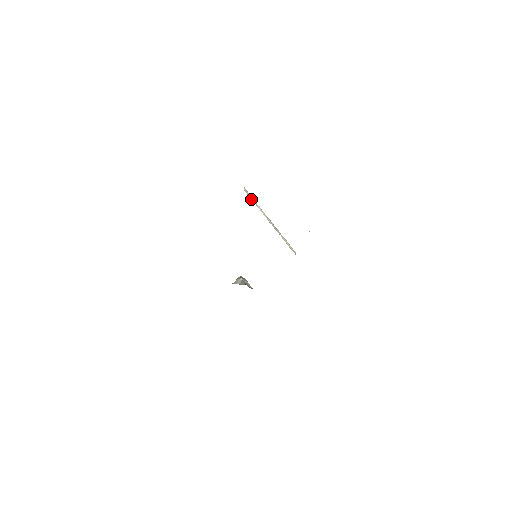
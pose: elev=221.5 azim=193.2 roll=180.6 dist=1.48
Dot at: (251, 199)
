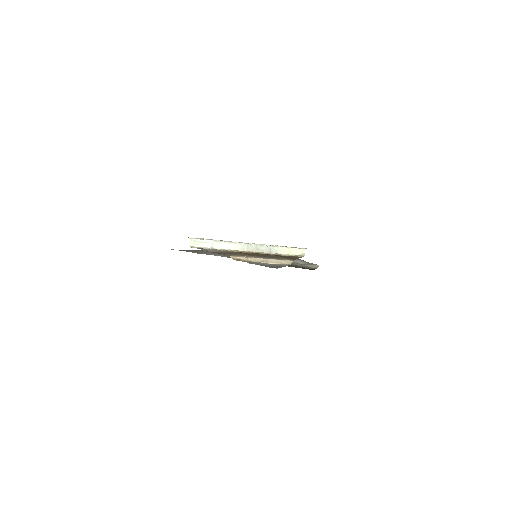
Dot at: (205, 245)
